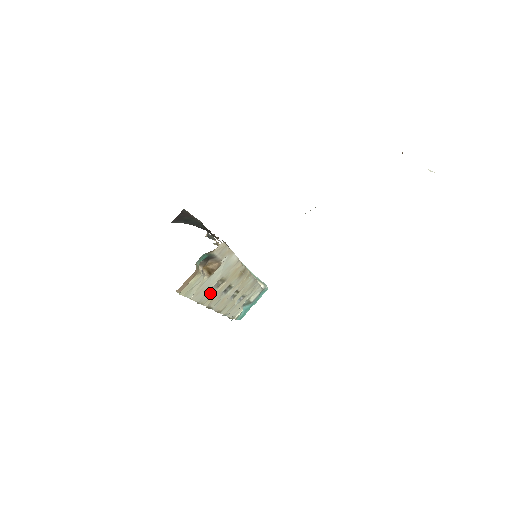
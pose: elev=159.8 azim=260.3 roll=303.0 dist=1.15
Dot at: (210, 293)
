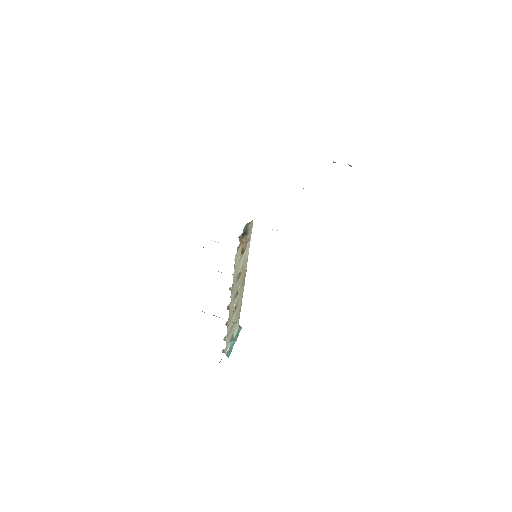
Dot at: (235, 283)
